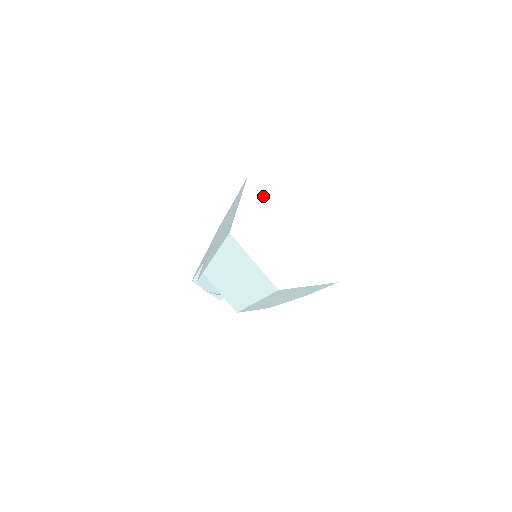
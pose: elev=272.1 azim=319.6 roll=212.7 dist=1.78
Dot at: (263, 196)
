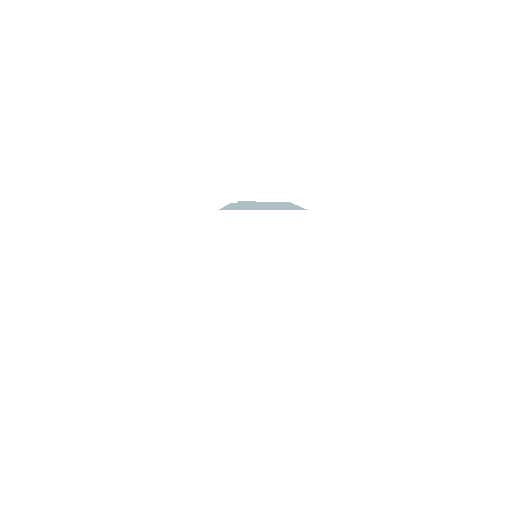
Dot at: (208, 285)
